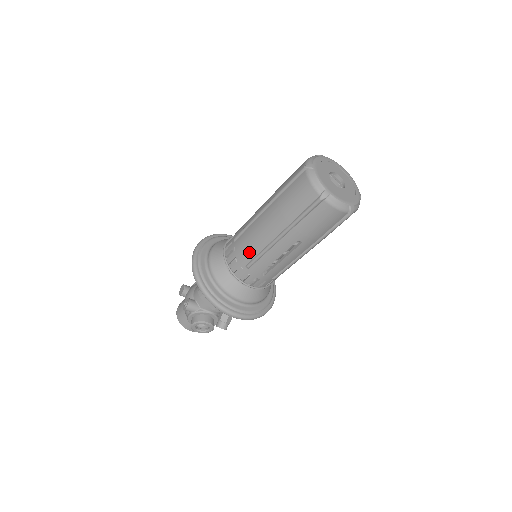
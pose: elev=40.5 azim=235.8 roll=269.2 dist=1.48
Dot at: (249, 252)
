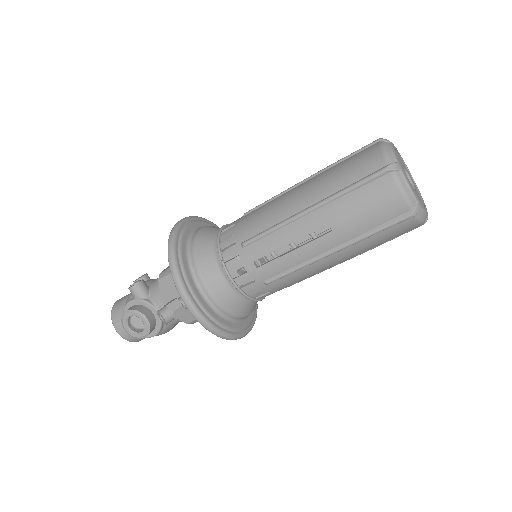
Dot at: (256, 225)
